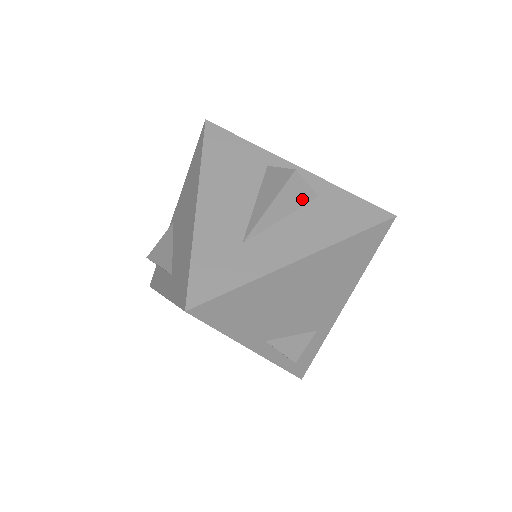
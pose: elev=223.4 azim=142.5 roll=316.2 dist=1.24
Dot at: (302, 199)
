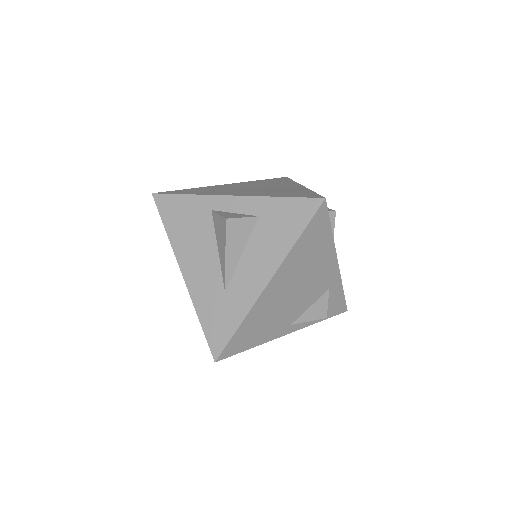
Dot at: (247, 230)
